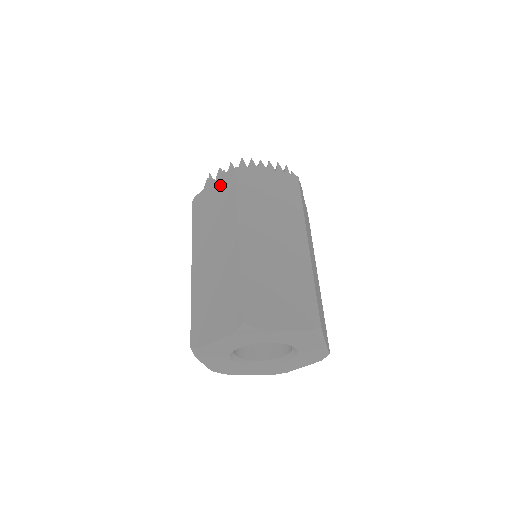
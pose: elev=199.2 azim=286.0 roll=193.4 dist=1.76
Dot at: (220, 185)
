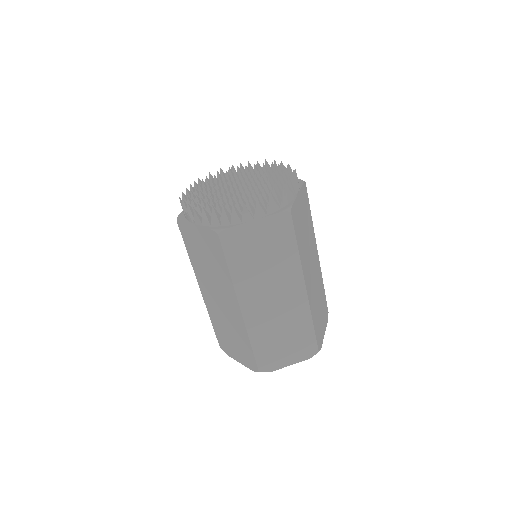
Dot at: (269, 228)
